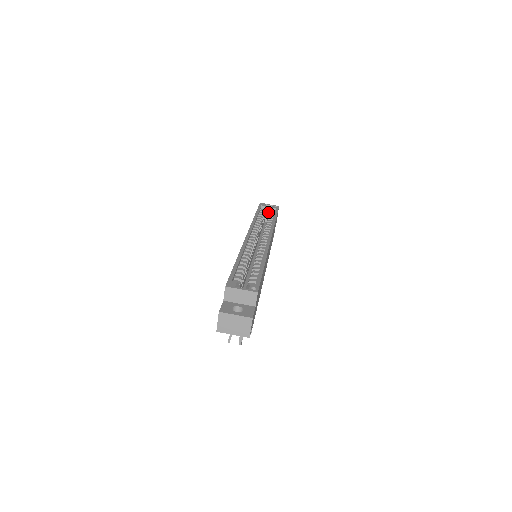
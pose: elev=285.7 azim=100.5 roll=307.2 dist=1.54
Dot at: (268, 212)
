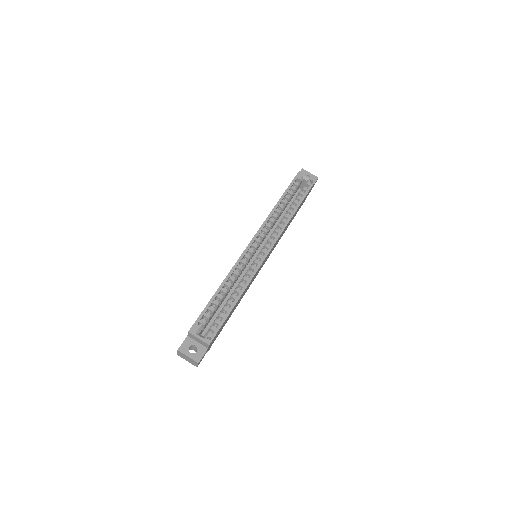
Dot at: (304, 182)
